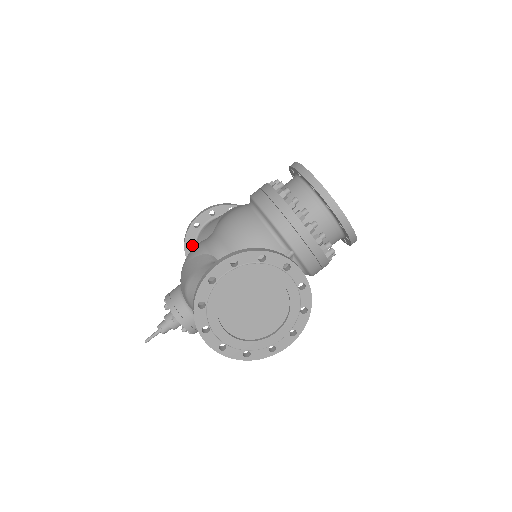
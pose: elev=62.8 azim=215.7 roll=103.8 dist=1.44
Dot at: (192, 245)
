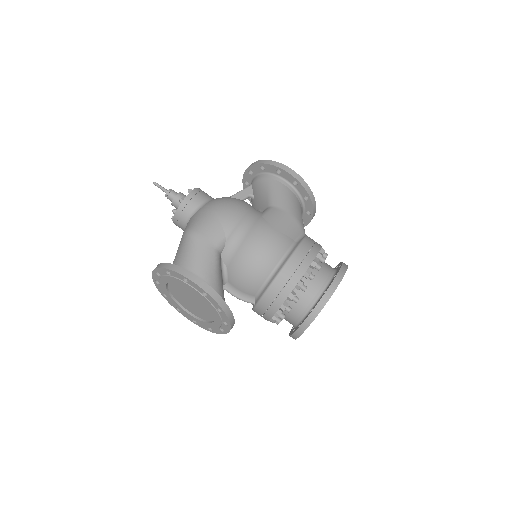
Dot at: (262, 170)
